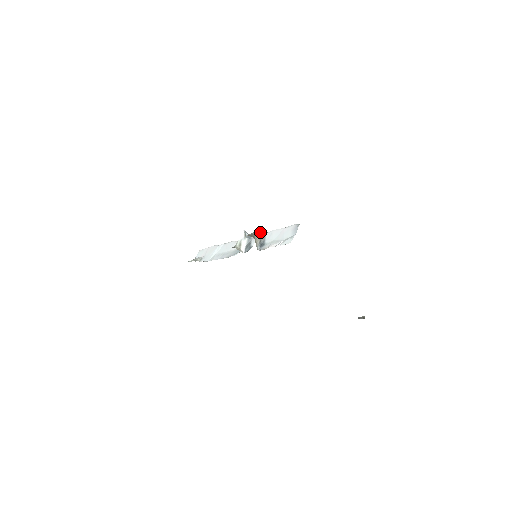
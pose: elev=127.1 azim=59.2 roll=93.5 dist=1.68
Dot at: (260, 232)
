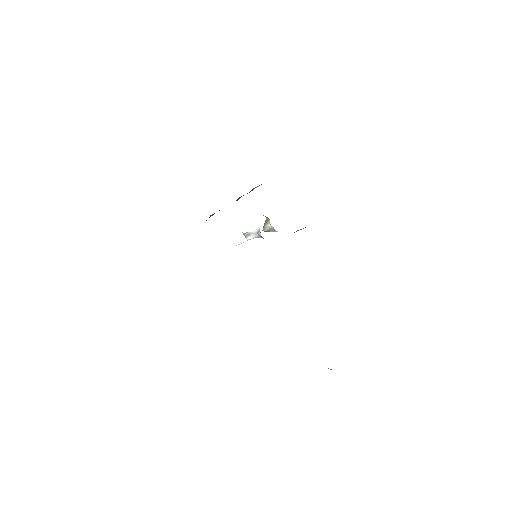
Dot at: occluded
